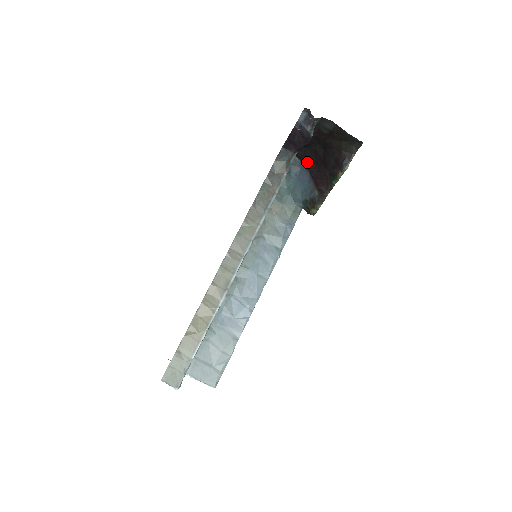
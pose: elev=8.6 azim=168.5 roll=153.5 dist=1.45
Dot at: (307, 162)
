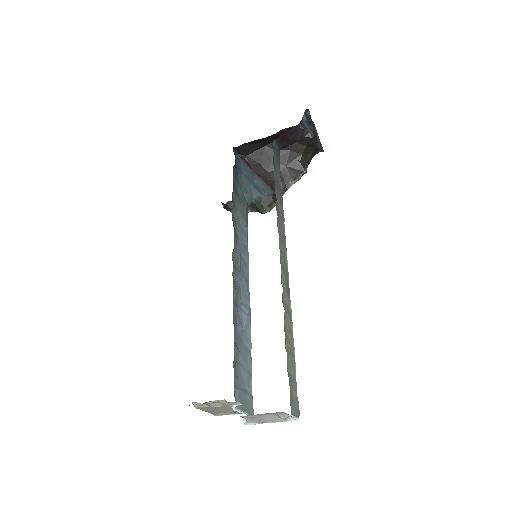
Dot at: (248, 158)
